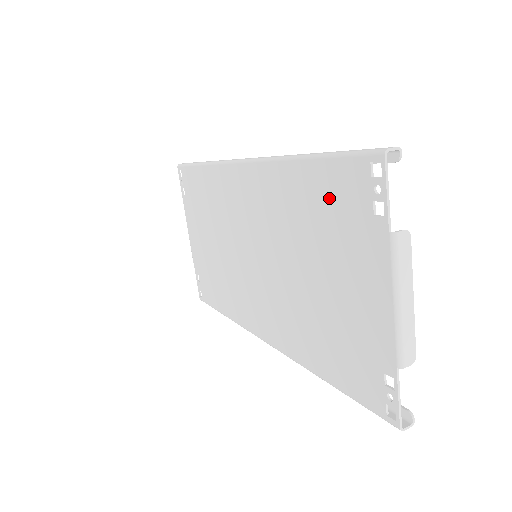
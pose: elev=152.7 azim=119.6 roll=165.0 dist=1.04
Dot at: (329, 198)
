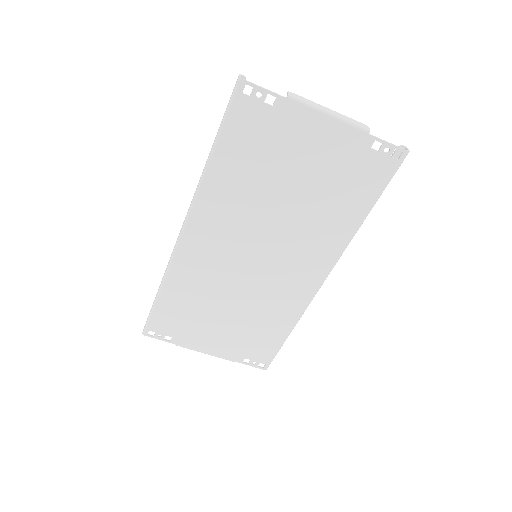
Dot at: (247, 142)
